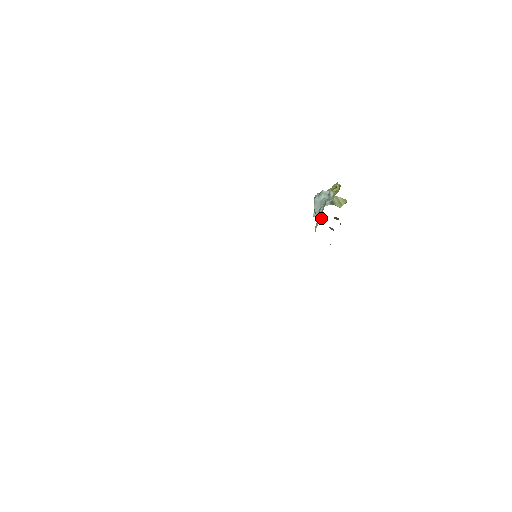
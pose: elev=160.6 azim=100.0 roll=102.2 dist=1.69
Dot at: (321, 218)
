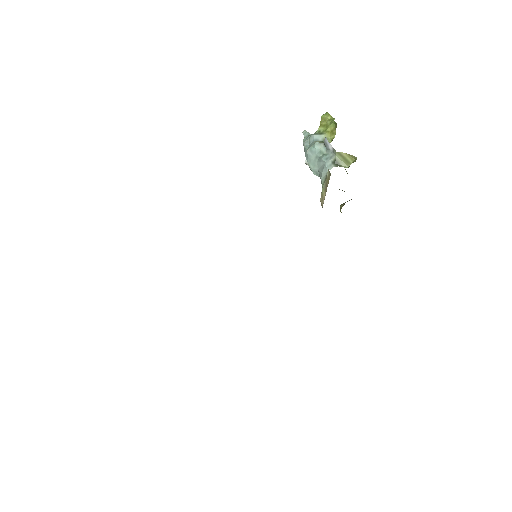
Dot at: occluded
